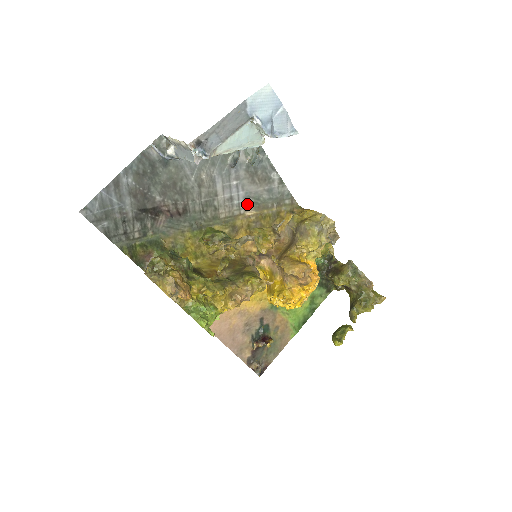
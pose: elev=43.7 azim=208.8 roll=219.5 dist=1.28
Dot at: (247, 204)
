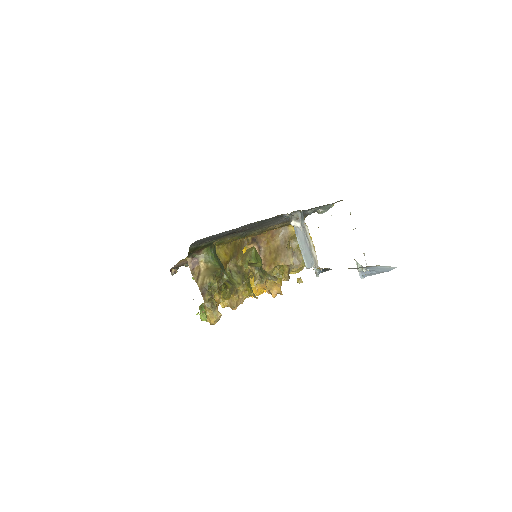
Dot at: (284, 221)
